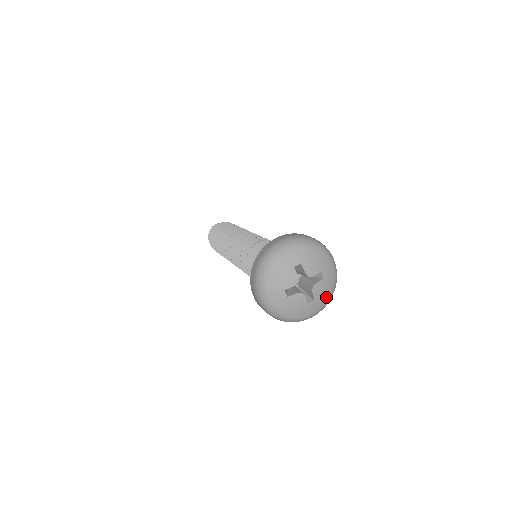
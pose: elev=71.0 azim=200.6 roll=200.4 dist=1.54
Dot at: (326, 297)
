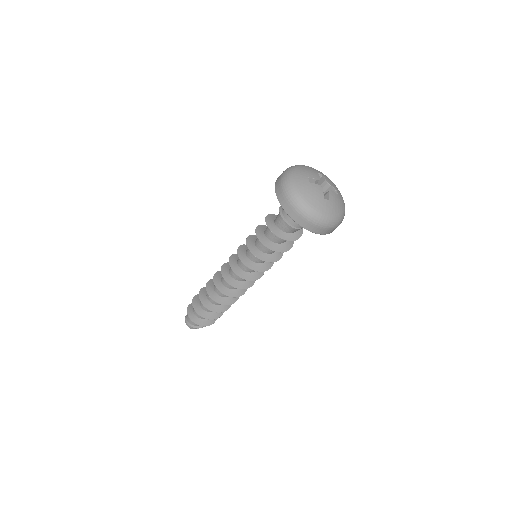
Dot at: (337, 210)
